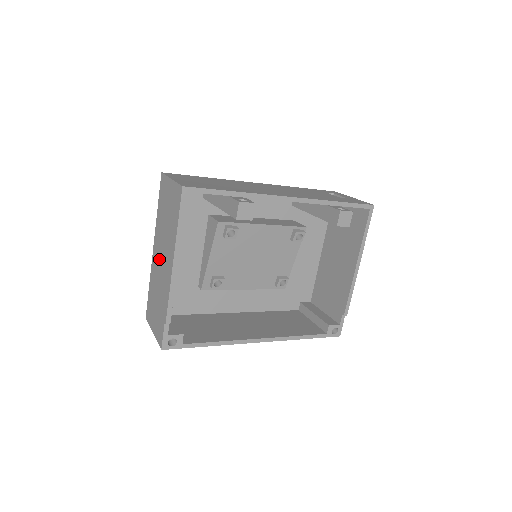
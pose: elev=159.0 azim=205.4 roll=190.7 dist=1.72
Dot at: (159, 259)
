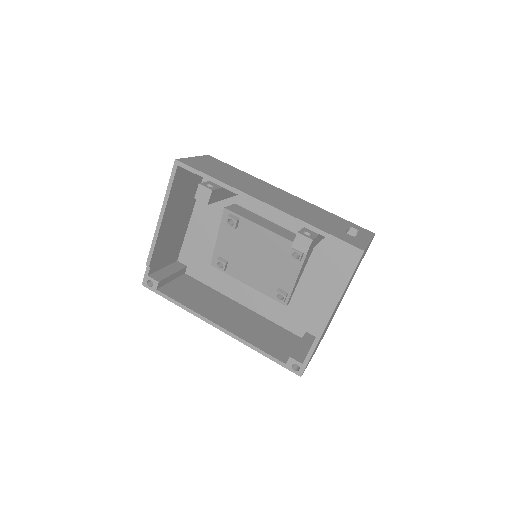
Dot at: occluded
